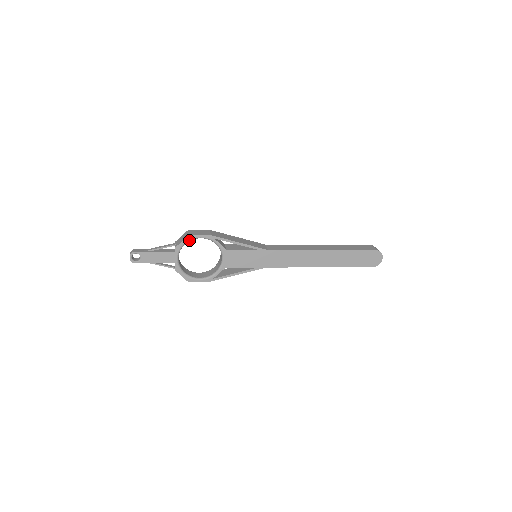
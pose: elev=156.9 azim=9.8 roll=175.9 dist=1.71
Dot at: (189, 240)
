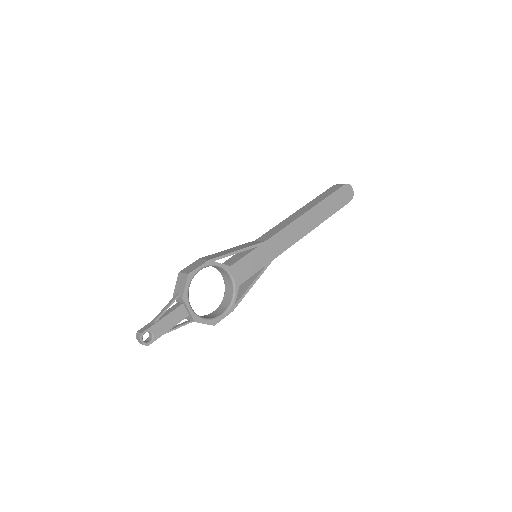
Dot at: (191, 279)
